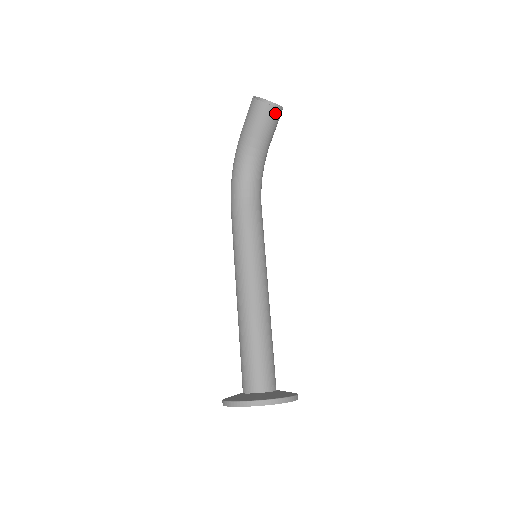
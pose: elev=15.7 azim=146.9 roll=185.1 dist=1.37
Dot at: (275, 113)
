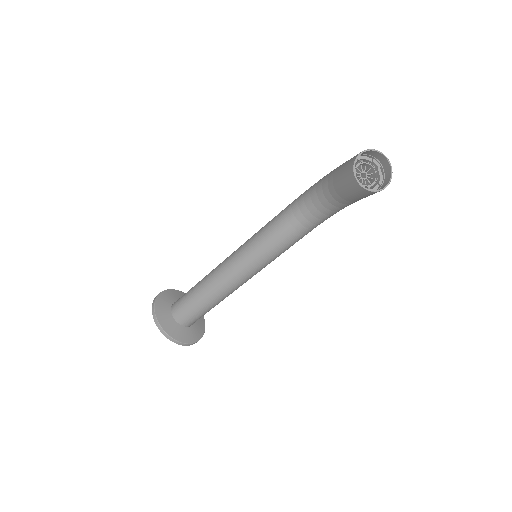
Dot at: (358, 188)
